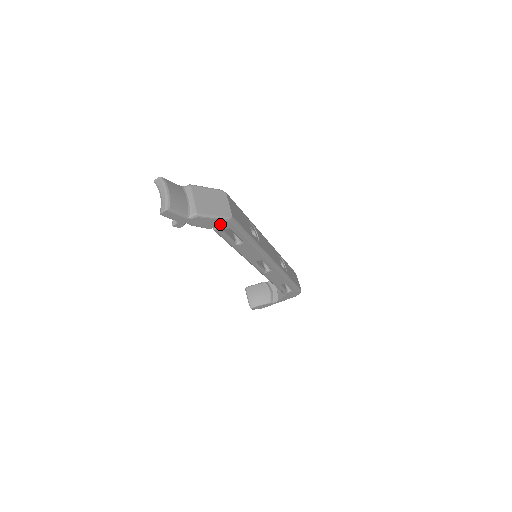
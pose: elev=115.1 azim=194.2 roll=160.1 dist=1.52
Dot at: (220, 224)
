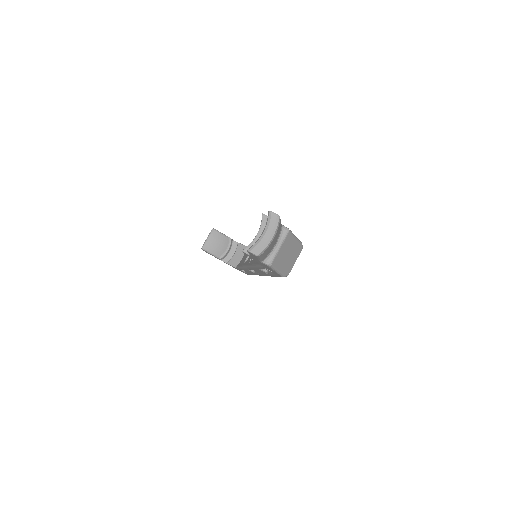
Dot at: (274, 272)
